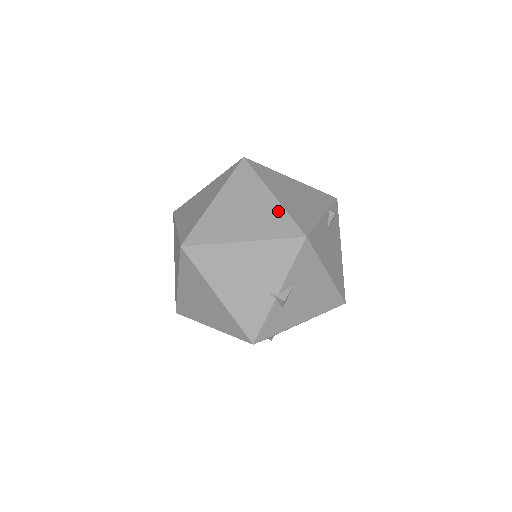
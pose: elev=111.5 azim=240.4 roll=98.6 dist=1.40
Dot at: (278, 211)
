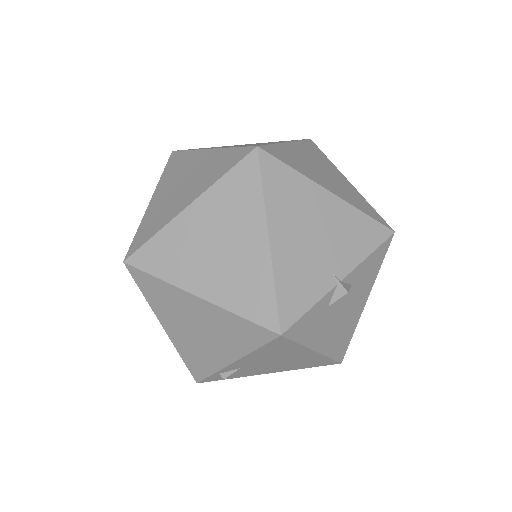
Dot at: (359, 195)
